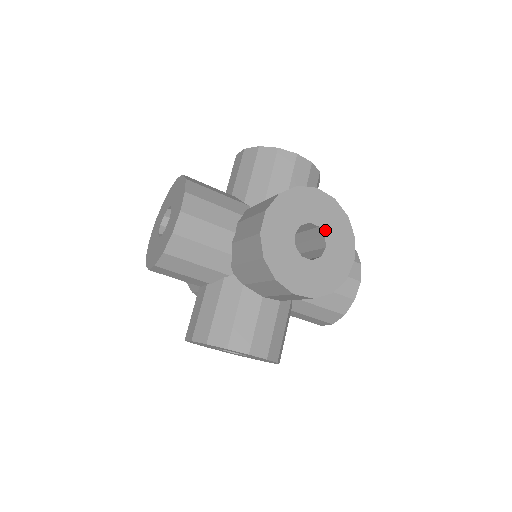
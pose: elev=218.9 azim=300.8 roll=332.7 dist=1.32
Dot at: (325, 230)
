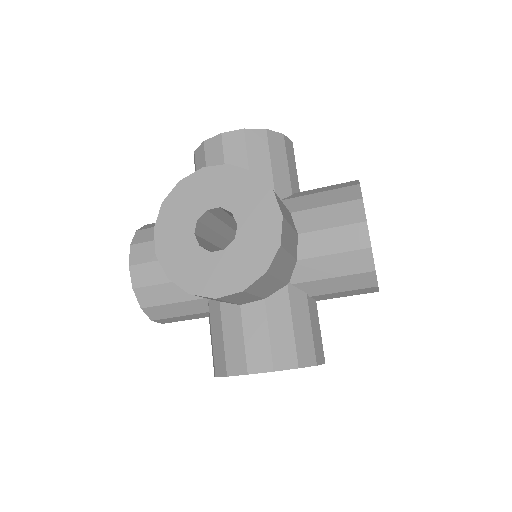
Dot at: (229, 206)
